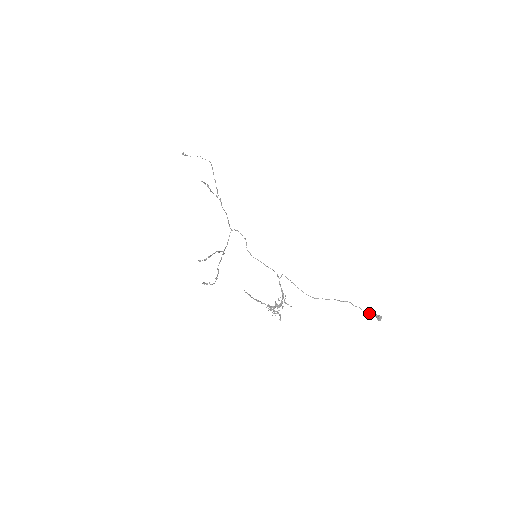
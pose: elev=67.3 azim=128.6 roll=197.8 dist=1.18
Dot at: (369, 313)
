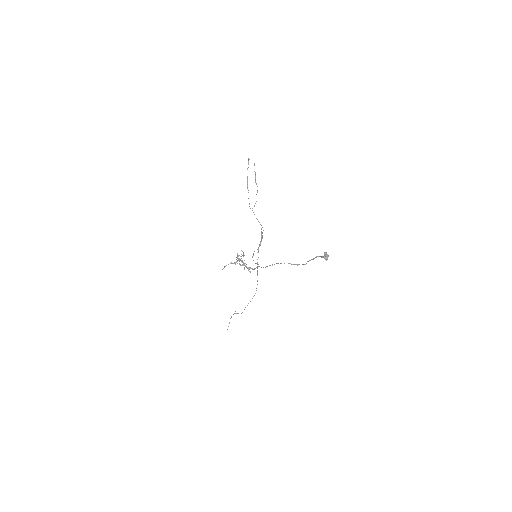
Dot at: (319, 256)
